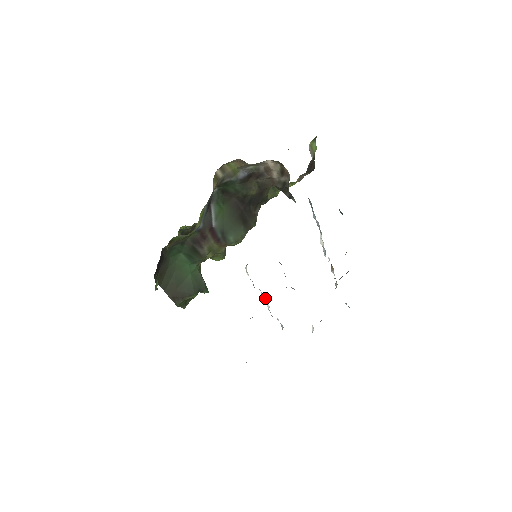
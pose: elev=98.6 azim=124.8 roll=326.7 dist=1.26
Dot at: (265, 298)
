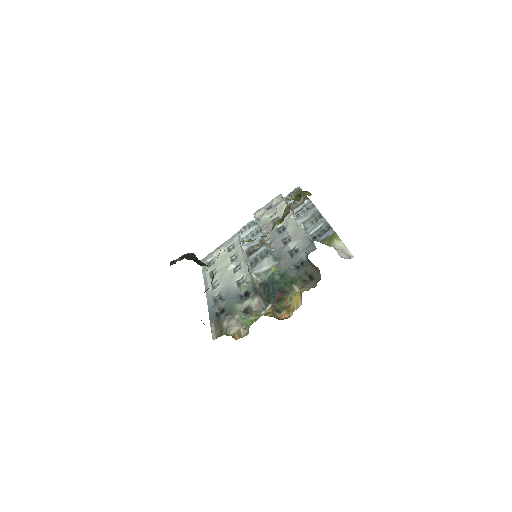
Dot at: occluded
